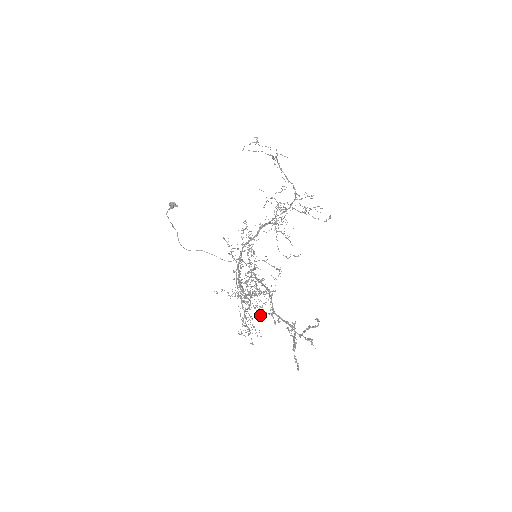
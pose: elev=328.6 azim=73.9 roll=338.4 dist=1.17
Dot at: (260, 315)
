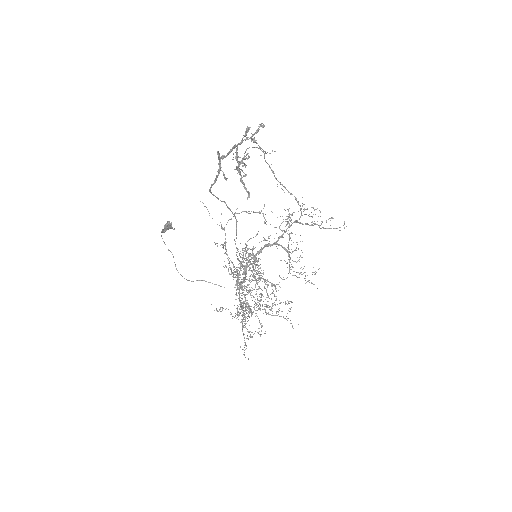
Dot at: occluded
